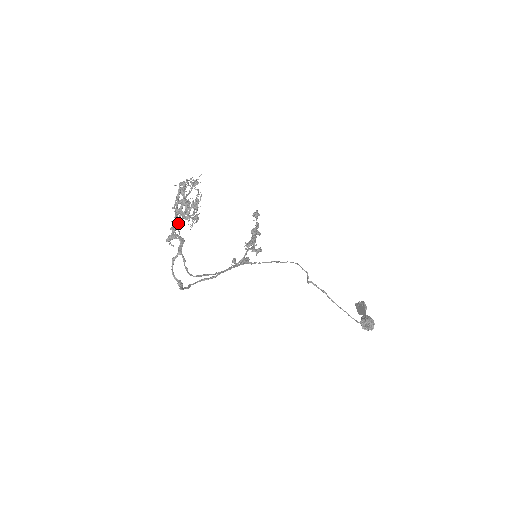
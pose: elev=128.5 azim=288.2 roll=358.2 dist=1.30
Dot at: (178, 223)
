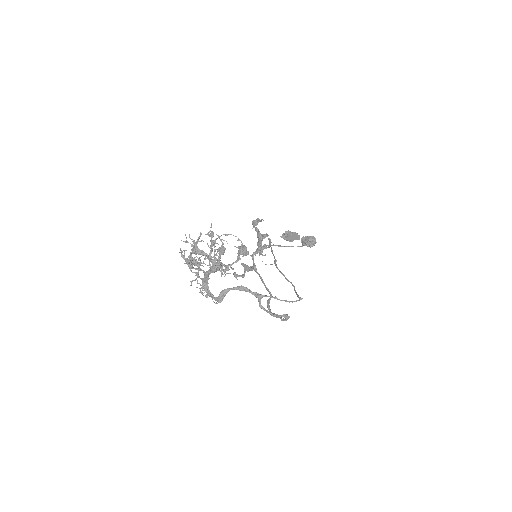
Dot at: (206, 282)
